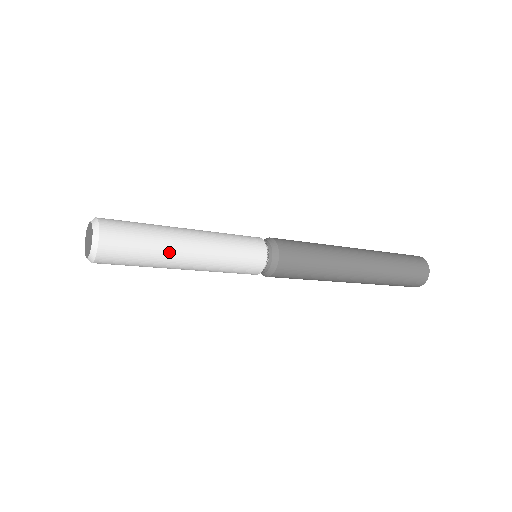
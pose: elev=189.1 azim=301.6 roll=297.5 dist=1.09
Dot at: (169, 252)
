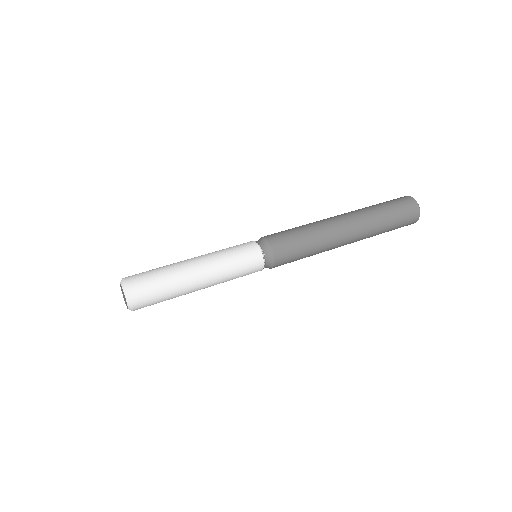
Dot at: (184, 289)
